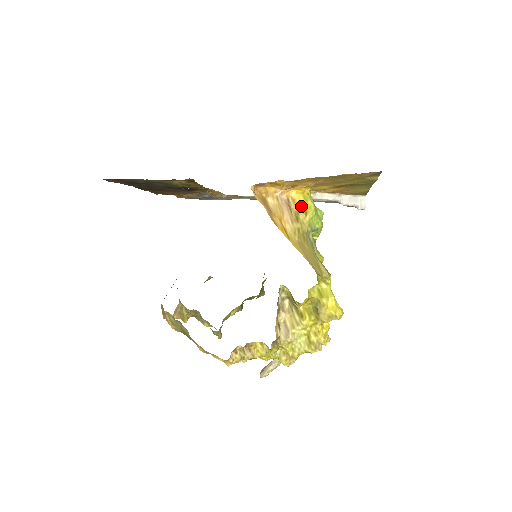
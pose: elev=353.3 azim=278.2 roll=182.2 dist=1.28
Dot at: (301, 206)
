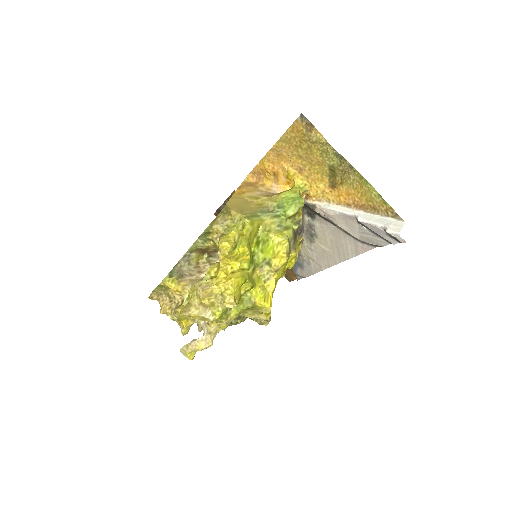
Dot at: (282, 192)
